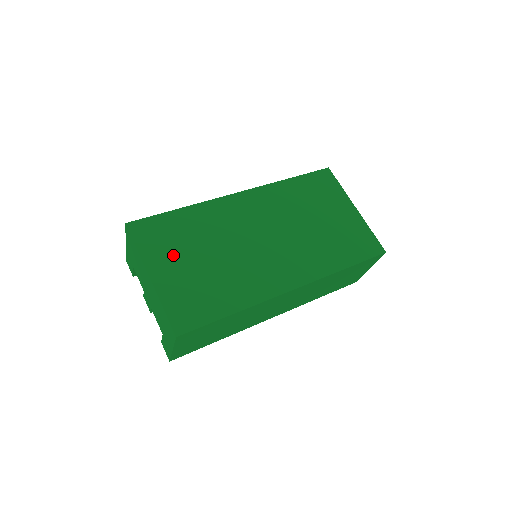
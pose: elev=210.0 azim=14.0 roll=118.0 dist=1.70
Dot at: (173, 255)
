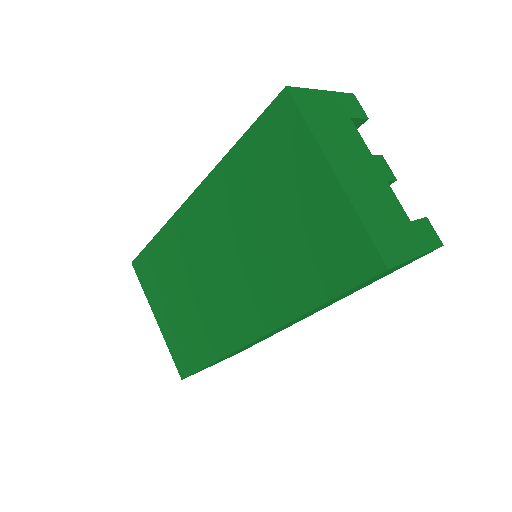
Dot at: (163, 295)
